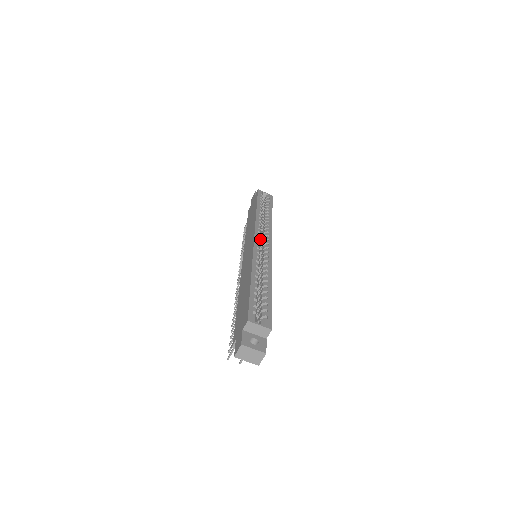
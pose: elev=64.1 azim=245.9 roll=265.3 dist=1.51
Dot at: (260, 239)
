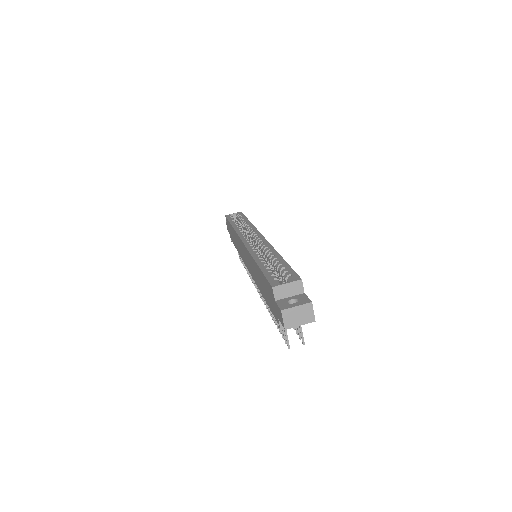
Dot at: (248, 239)
